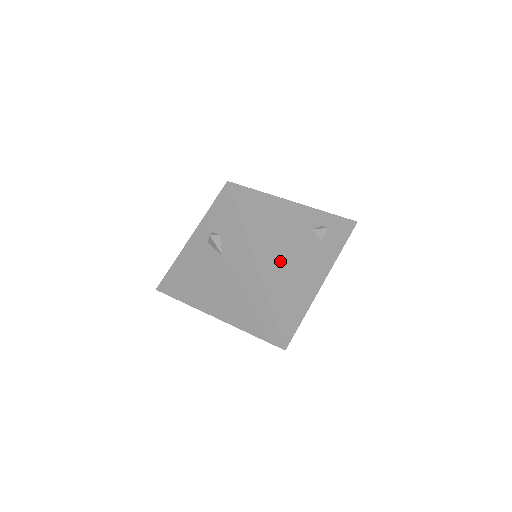
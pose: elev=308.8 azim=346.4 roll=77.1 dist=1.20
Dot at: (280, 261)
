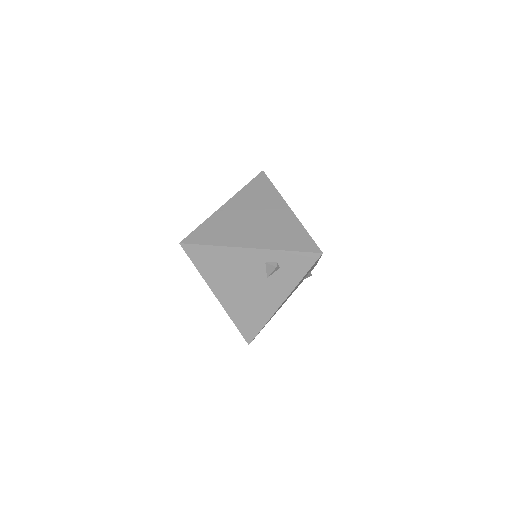
Dot at: occluded
